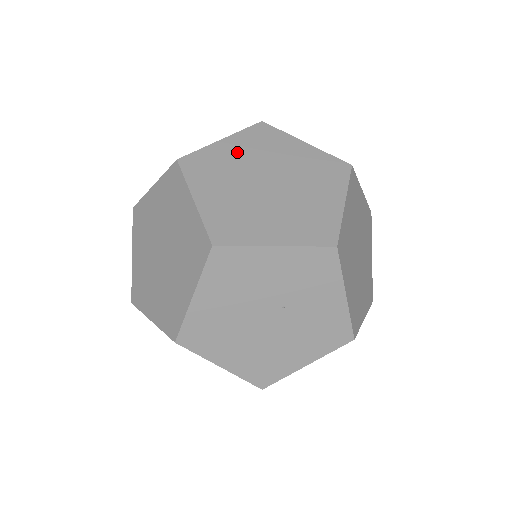
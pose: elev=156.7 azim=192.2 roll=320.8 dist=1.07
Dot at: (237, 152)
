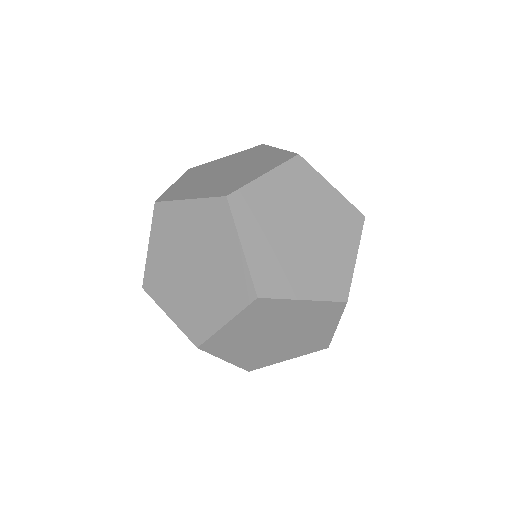
Dot at: (190, 221)
